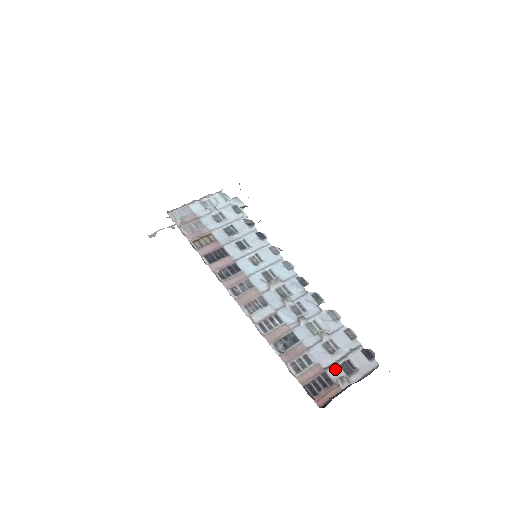
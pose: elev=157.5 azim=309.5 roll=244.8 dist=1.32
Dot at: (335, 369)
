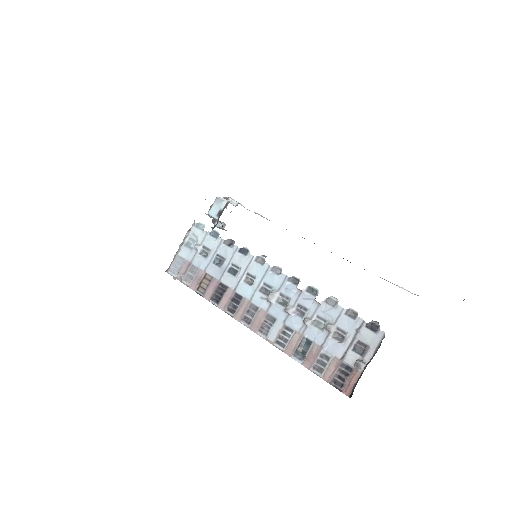
Dot at: (349, 356)
